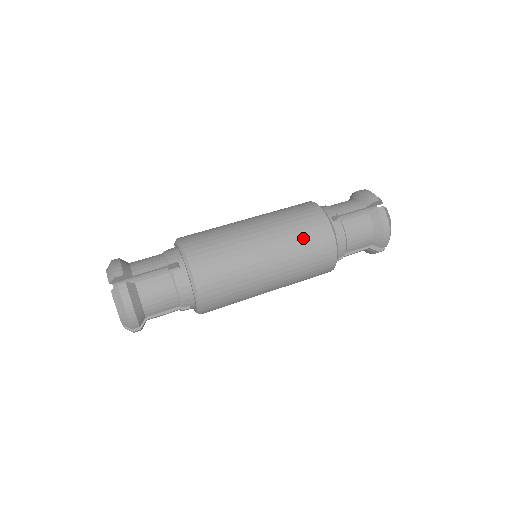
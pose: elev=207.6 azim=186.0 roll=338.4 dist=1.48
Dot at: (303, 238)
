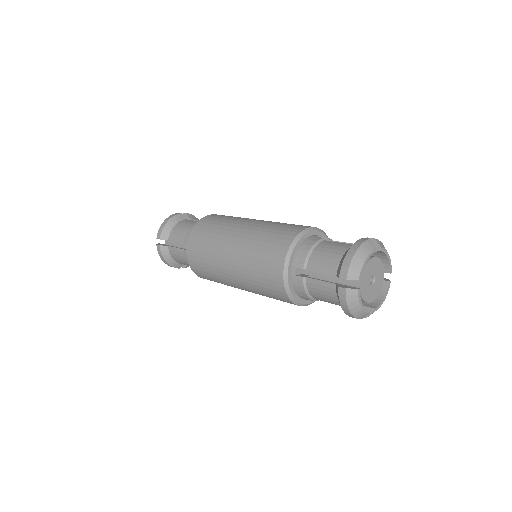
Dot at: (259, 278)
